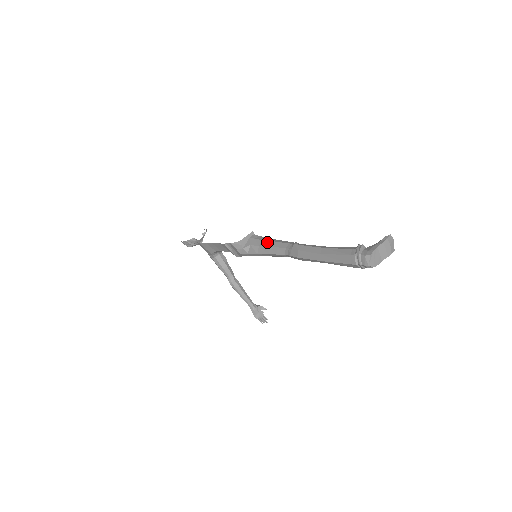
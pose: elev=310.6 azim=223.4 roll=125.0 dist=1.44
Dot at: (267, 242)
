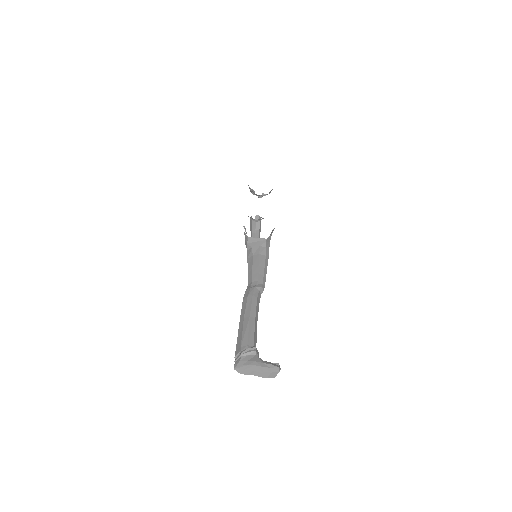
Dot at: (257, 260)
